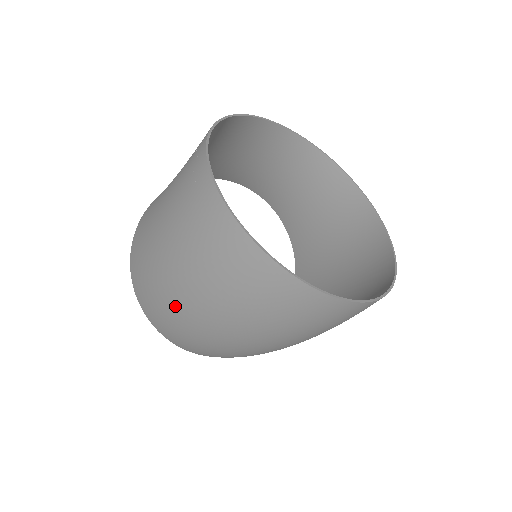
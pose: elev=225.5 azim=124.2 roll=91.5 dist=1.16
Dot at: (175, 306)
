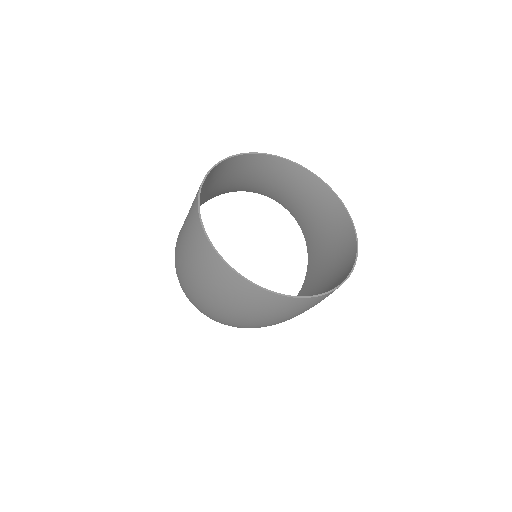
Dot at: (193, 292)
